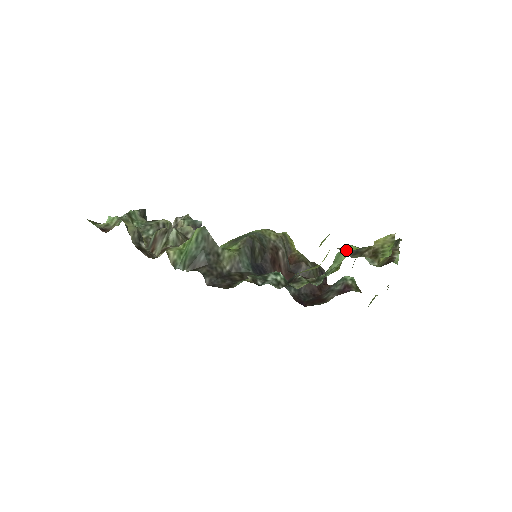
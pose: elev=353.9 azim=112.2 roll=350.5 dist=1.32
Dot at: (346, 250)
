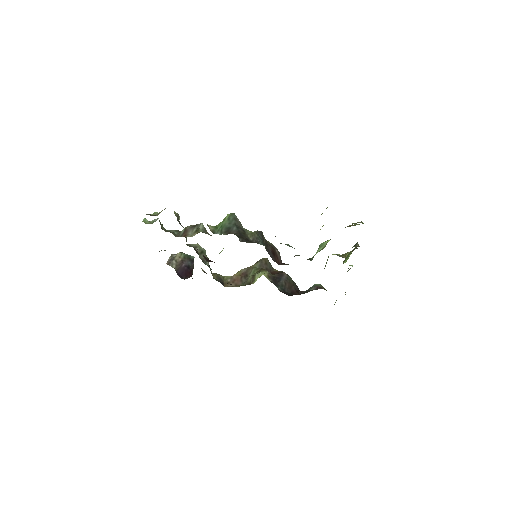
Dot at: occluded
